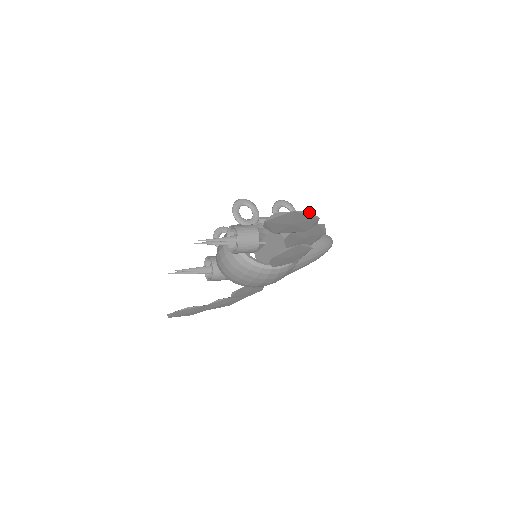
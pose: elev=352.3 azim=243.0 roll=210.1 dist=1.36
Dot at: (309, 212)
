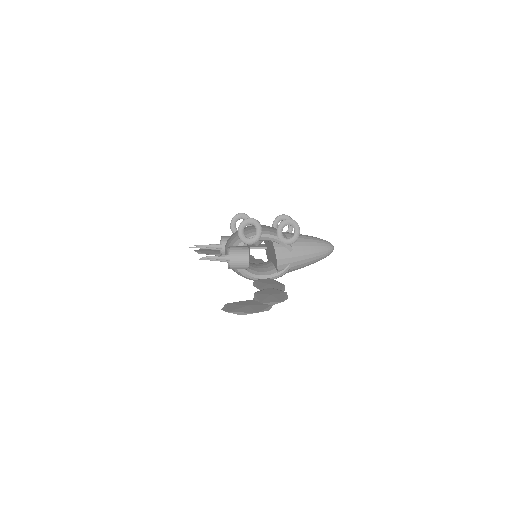
Dot at: (257, 312)
